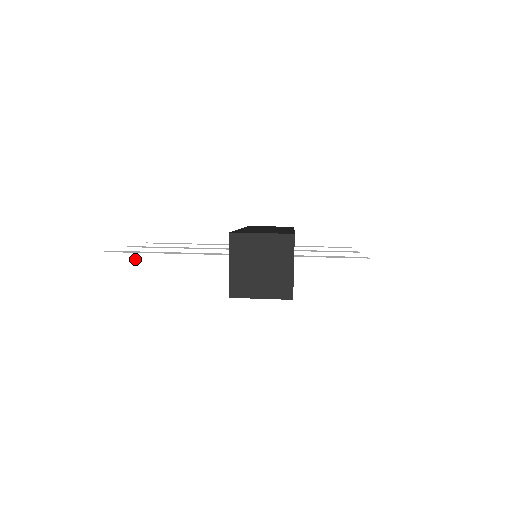
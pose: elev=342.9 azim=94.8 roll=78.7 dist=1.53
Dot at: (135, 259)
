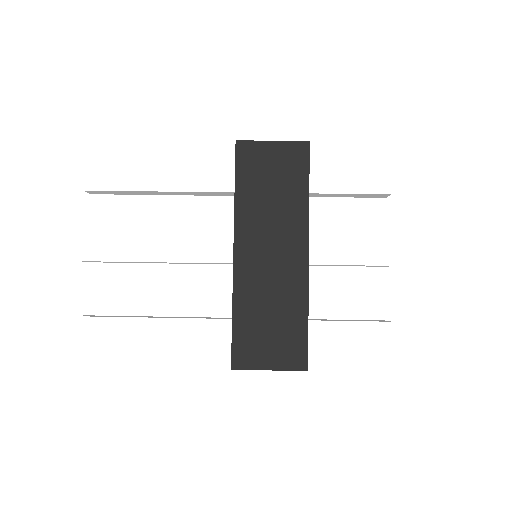
Dot at: occluded
